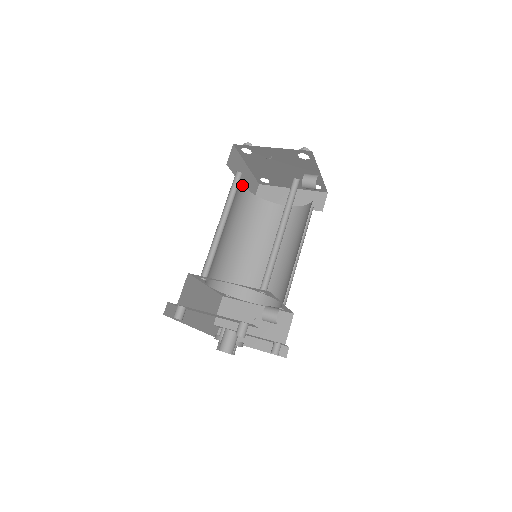
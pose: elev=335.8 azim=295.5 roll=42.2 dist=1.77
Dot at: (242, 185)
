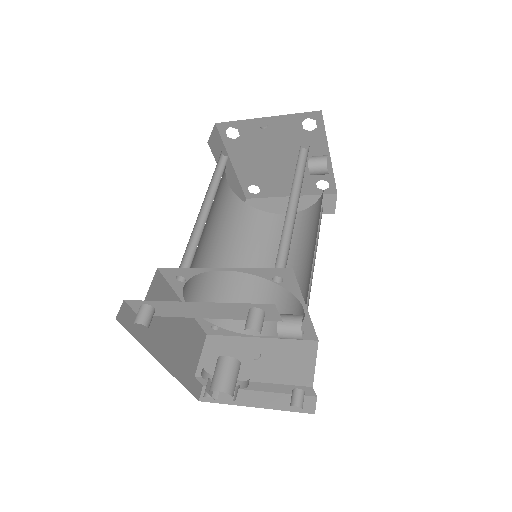
Dot at: (227, 183)
